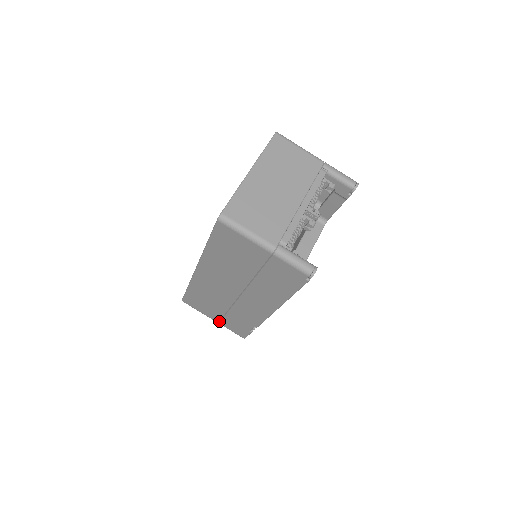
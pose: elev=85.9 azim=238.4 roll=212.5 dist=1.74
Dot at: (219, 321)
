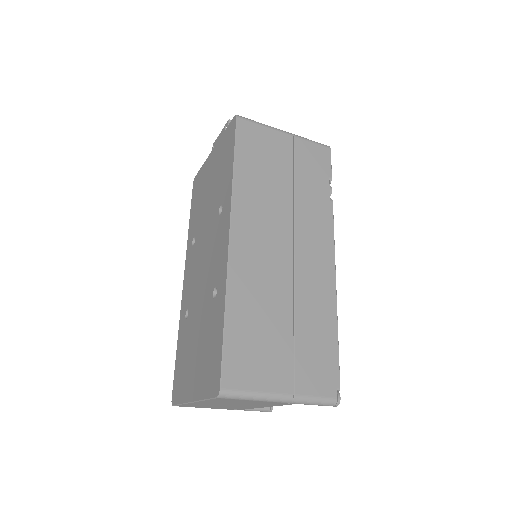
Dot at: occluded
